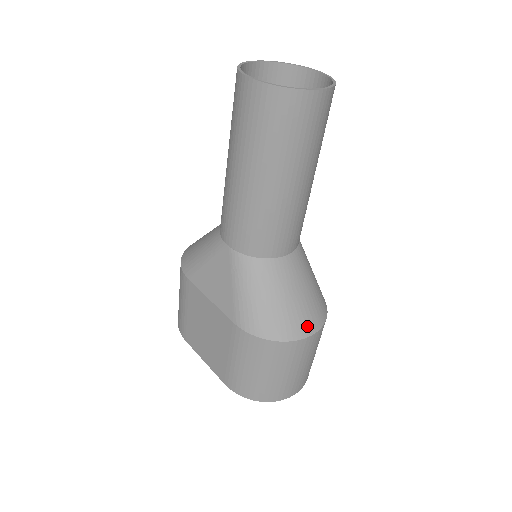
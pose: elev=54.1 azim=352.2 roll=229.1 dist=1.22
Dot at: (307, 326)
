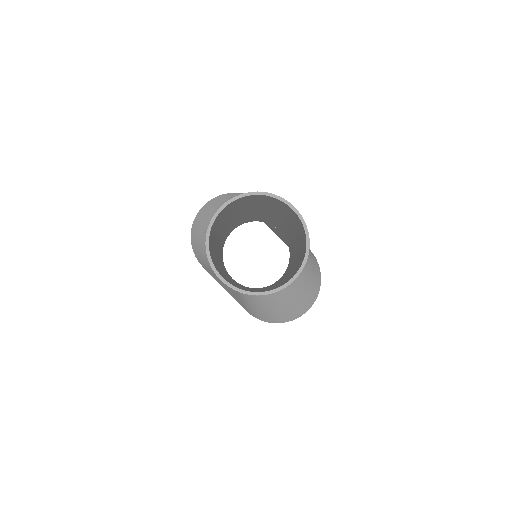
Dot at: (303, 309)
